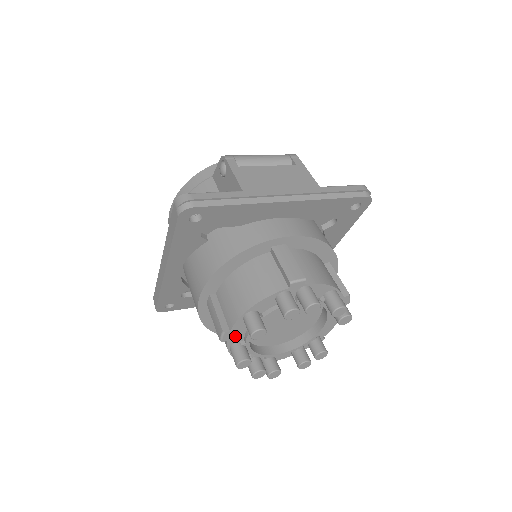
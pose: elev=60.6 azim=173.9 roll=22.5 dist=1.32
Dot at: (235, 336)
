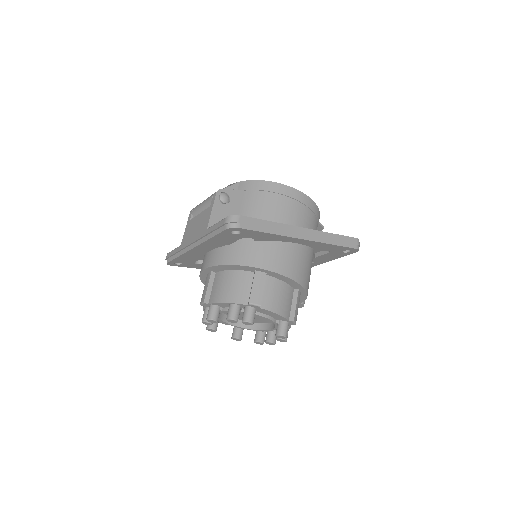
Dot at: occluded
